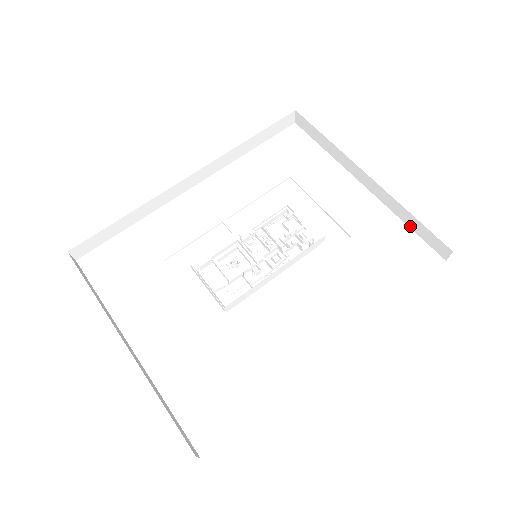
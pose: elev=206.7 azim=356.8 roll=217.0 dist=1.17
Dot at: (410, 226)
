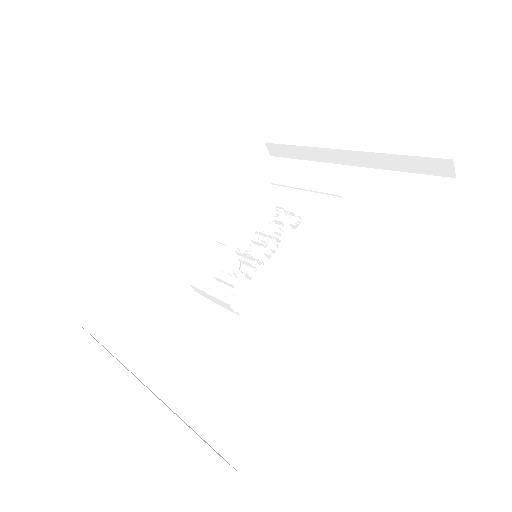
Dot at: (404, 170)
